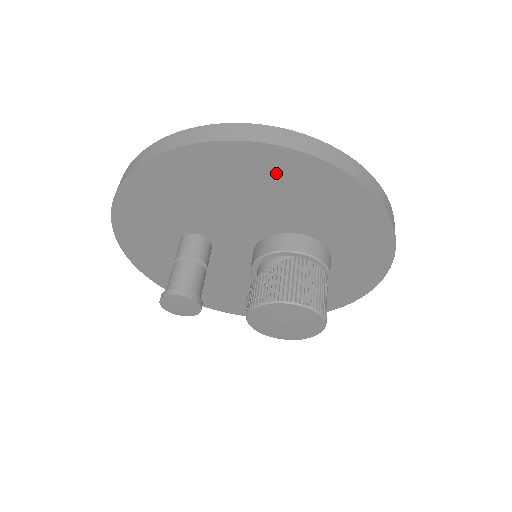
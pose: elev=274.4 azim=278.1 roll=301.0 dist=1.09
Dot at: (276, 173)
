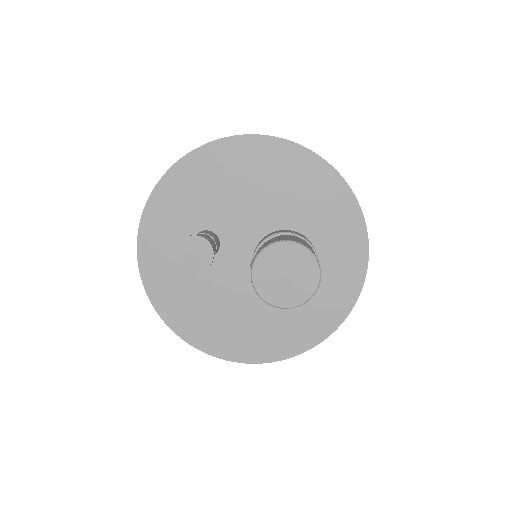
Dot at: (284, 165)
